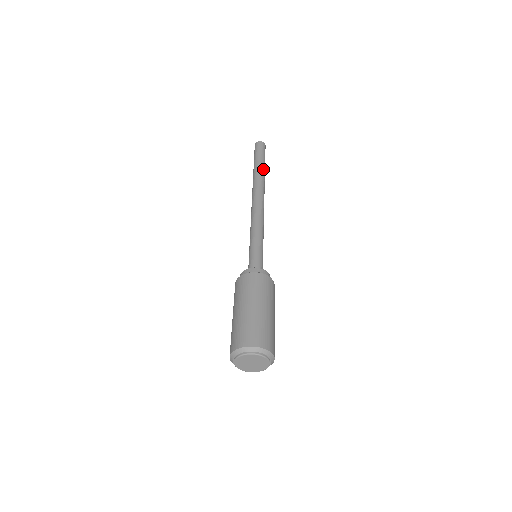
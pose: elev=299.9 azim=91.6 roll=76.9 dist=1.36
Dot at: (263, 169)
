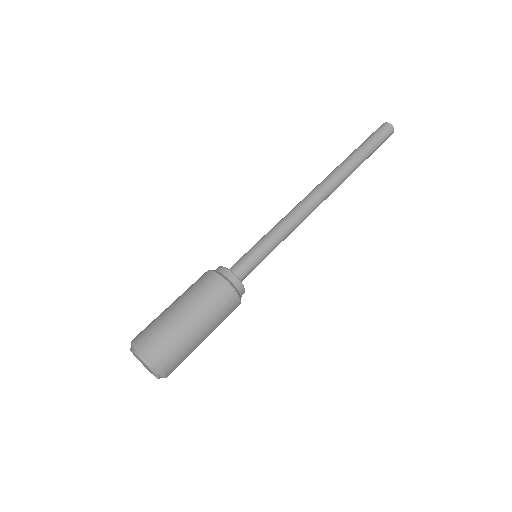
Dot at: (361, 163)
